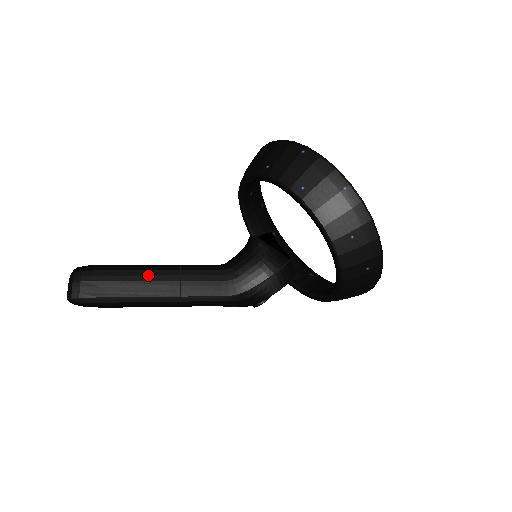
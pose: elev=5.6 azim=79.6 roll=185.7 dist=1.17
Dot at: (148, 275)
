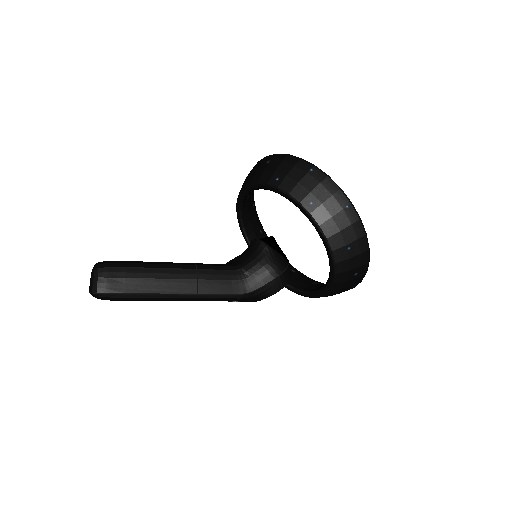
Dot at: (168, 273)
